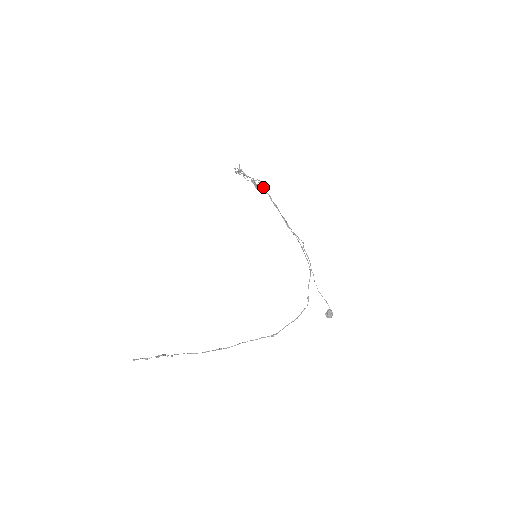
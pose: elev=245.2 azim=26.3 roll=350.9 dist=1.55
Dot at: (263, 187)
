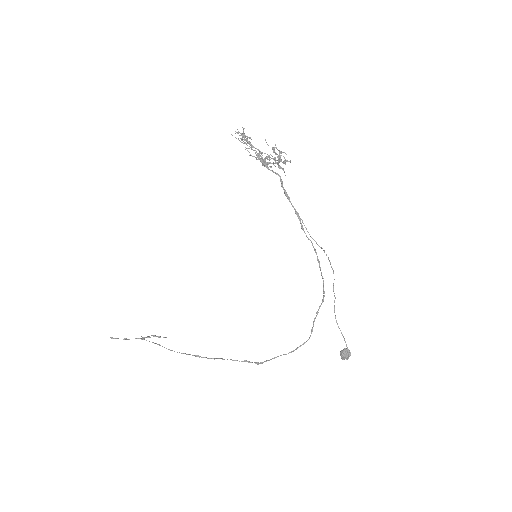
Dot at: occluded
